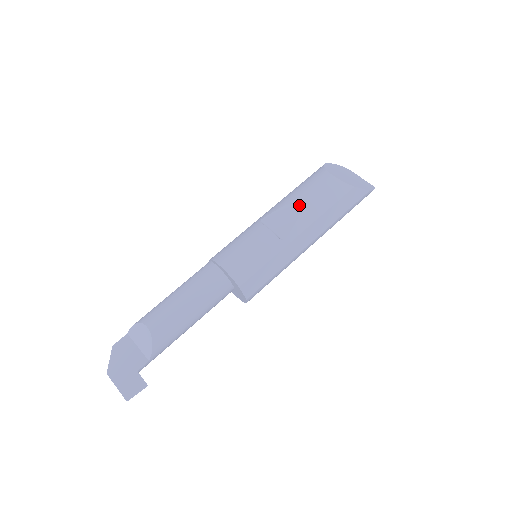
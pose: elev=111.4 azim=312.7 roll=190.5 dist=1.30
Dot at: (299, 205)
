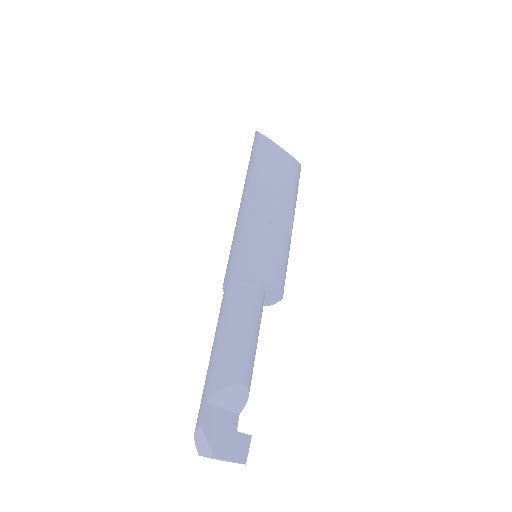
Dot at: (290, 198)
